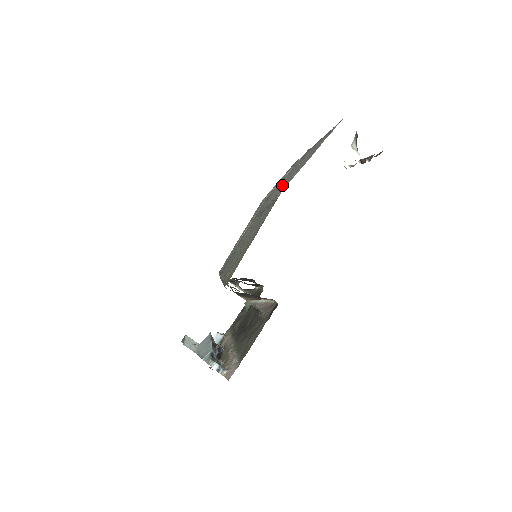
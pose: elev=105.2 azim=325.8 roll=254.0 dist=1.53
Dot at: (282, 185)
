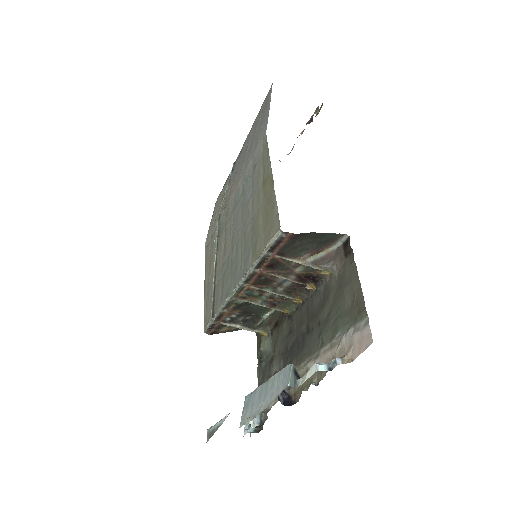
Dot at: (244, 165)
